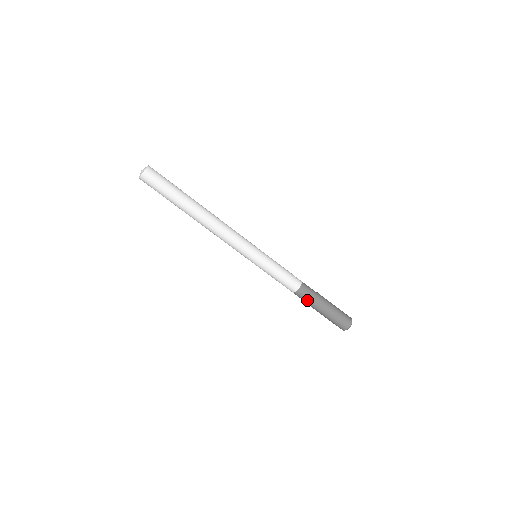
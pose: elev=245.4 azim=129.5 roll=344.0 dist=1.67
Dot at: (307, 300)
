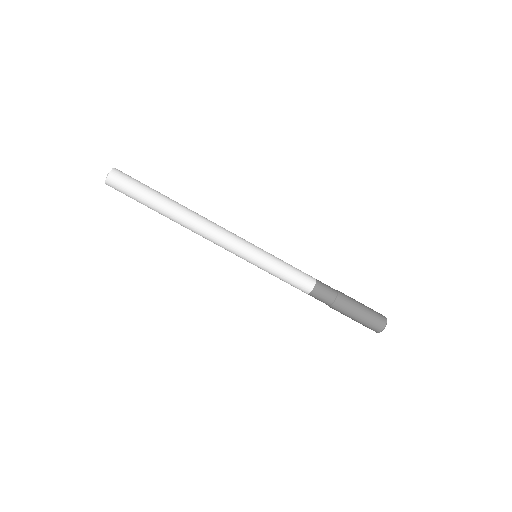
Dot at: (325, 302)
